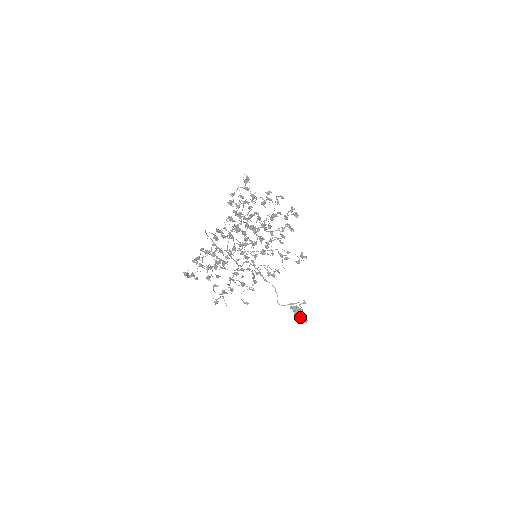
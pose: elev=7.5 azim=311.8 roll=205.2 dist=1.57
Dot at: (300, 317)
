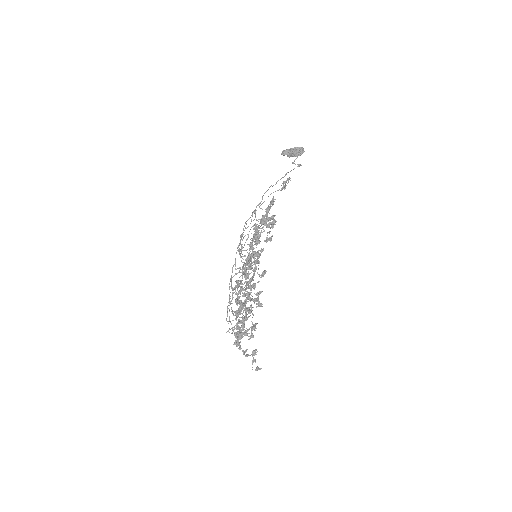
Dot at: (296, 155)
